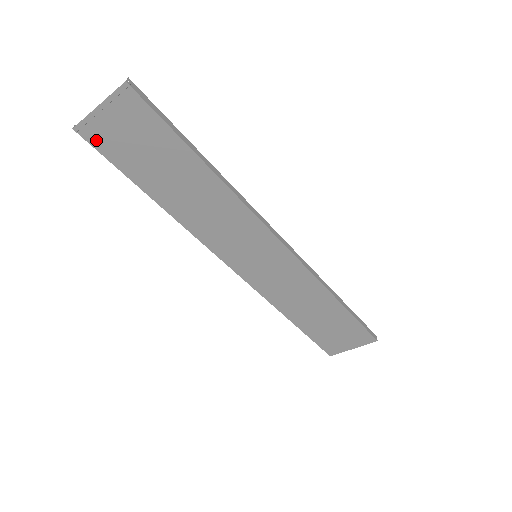
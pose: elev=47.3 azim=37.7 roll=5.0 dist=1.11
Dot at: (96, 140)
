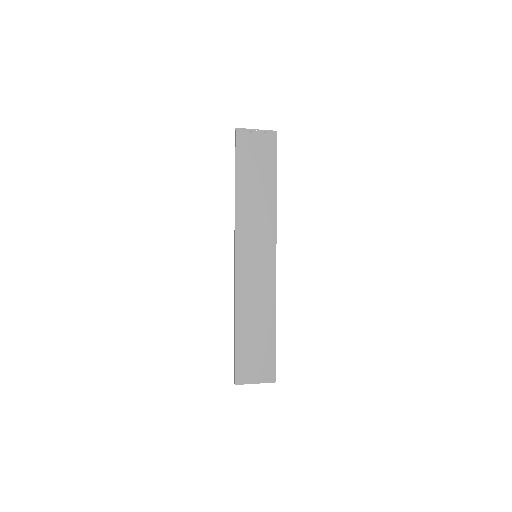
Dot at: (240, 140)
